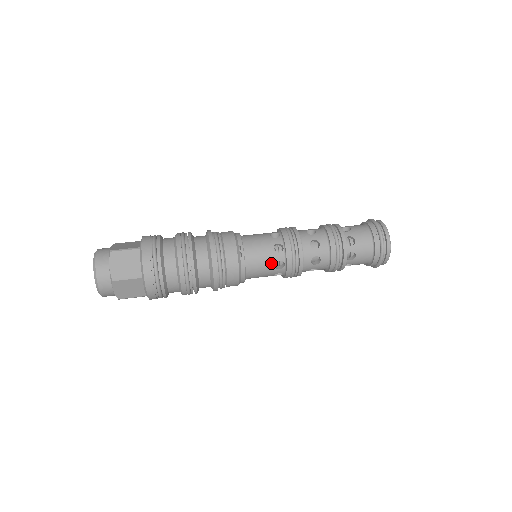
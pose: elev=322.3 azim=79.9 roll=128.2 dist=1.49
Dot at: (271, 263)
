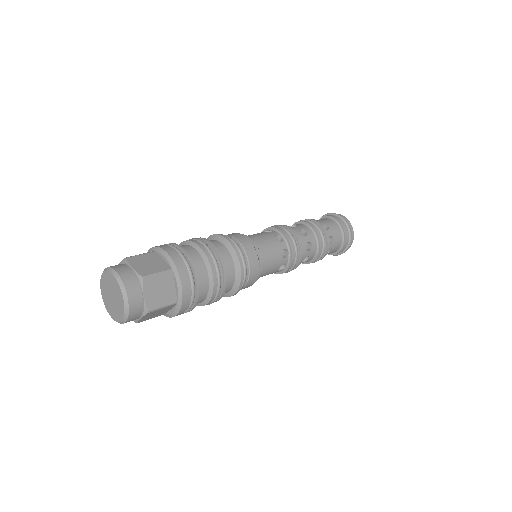
Dot at: (277, 267)
